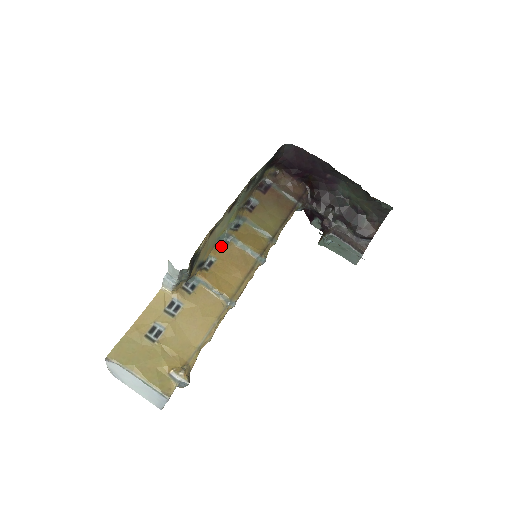
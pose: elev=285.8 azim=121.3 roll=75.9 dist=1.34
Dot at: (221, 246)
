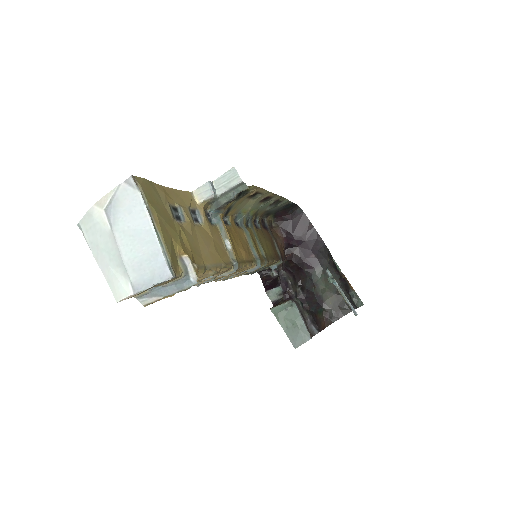
Dot at: (235, 222)
